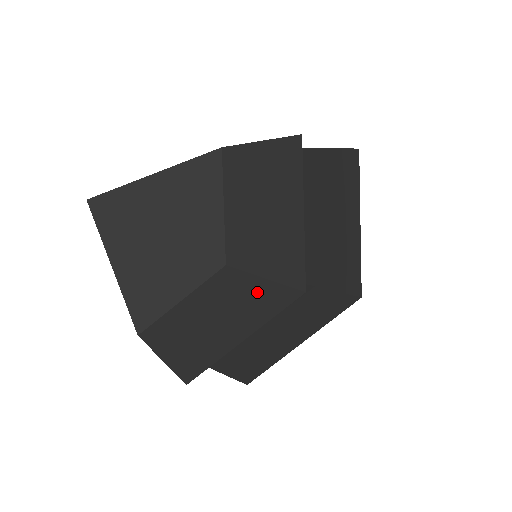
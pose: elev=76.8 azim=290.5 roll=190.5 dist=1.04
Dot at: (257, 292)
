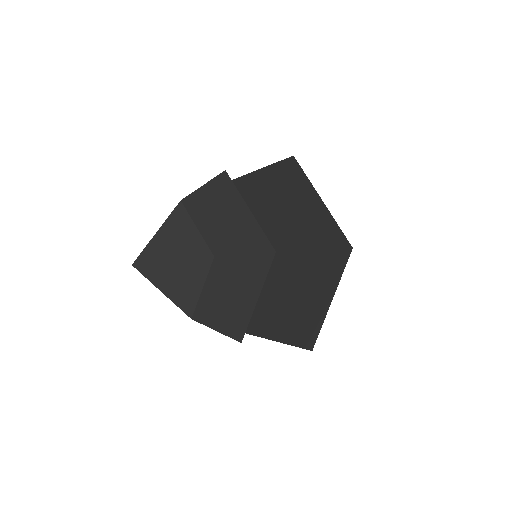
Dot at: (244, 265)
